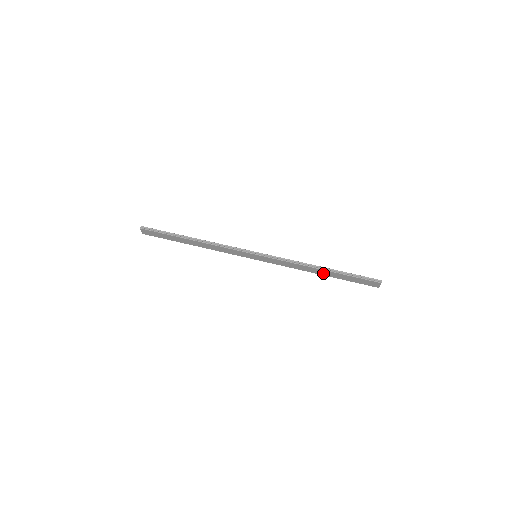
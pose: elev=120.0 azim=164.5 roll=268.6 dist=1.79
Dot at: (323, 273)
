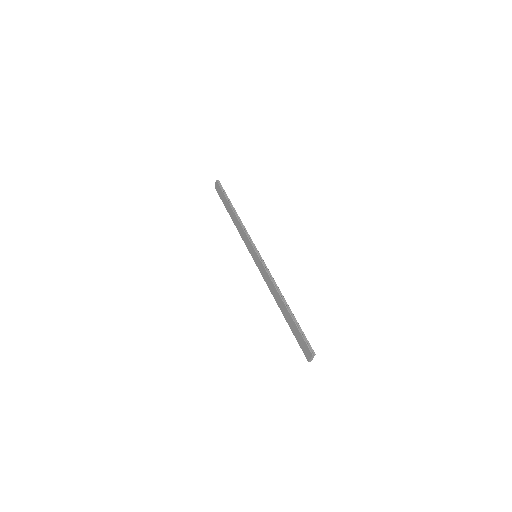
Dot at: (283, 309)
